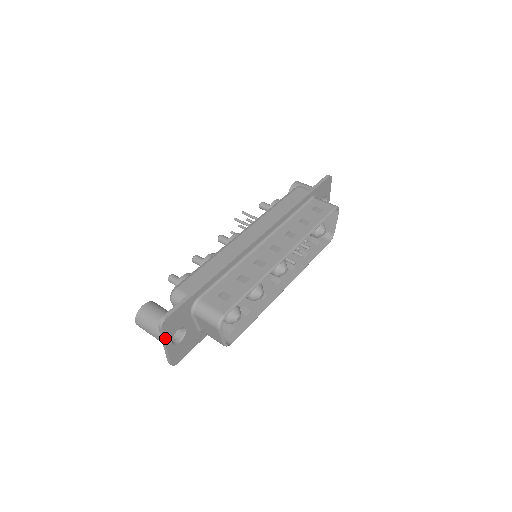
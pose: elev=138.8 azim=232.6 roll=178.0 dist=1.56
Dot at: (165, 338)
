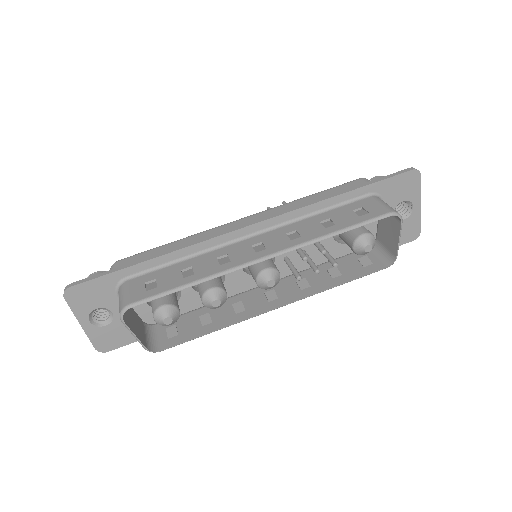
Dot at: (75, 312)
